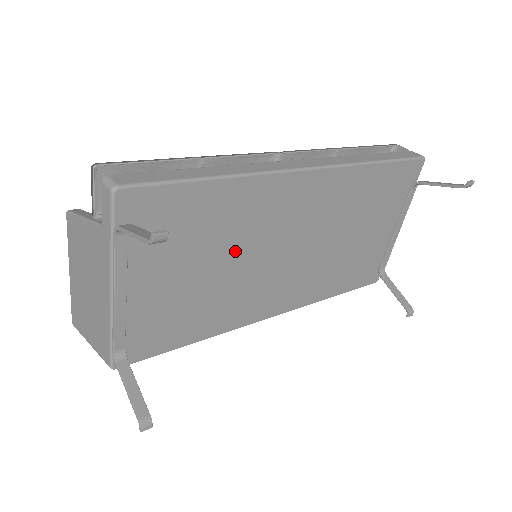
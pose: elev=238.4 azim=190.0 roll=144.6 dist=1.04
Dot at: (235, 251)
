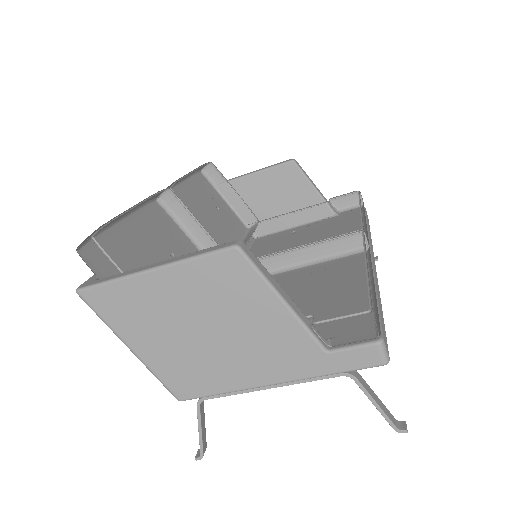
Dot at: occluded
